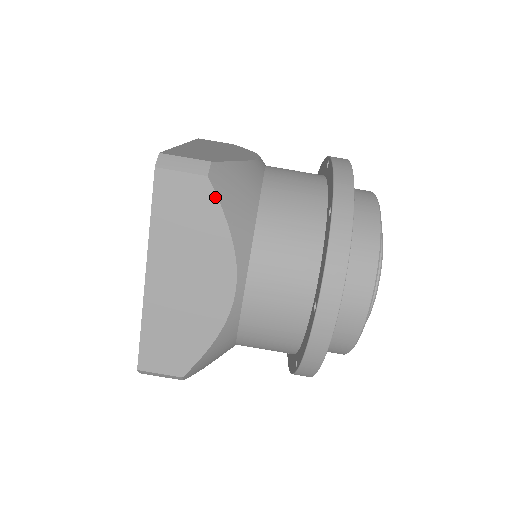
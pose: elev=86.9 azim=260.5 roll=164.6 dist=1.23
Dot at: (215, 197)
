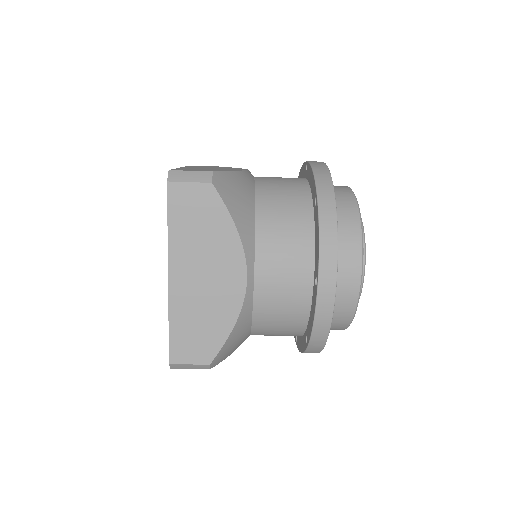
Dot at: occluded
